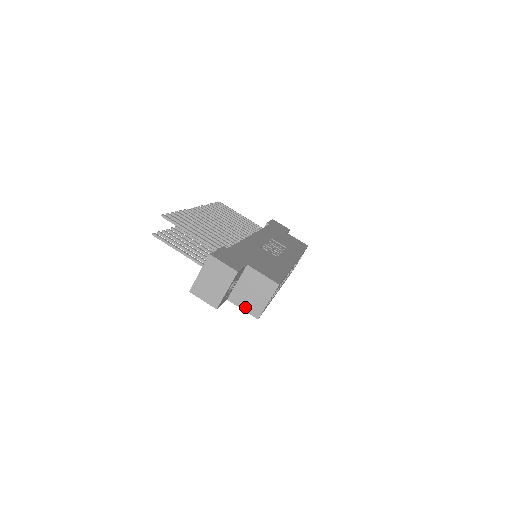
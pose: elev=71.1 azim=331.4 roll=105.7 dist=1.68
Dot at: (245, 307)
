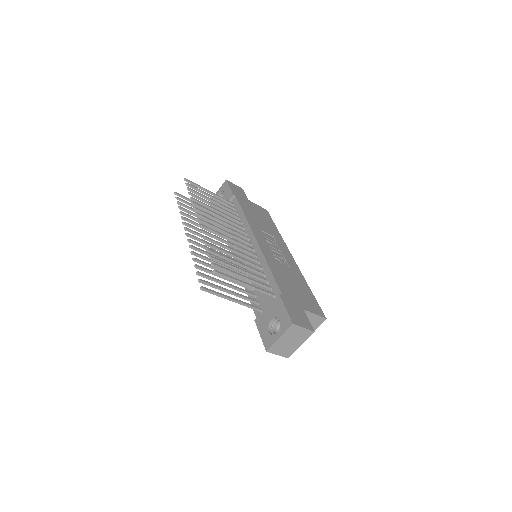
Dot at: occluded
